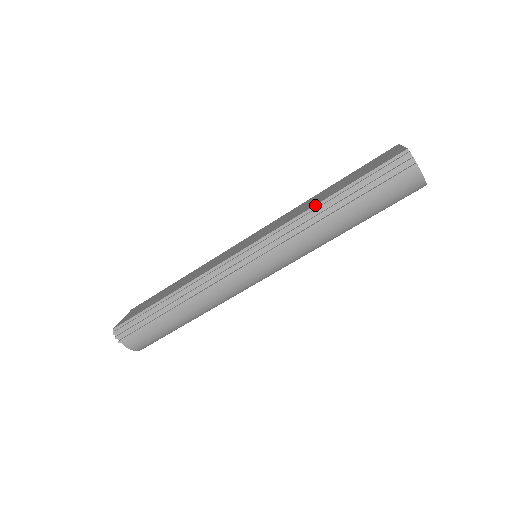
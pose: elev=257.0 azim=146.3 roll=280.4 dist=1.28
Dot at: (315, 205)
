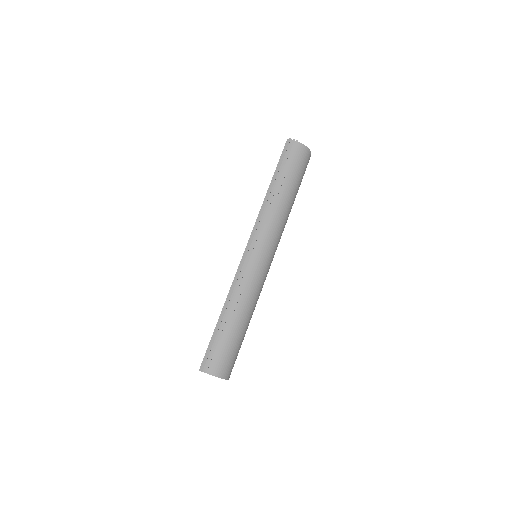
Dot at: (266, 195)
